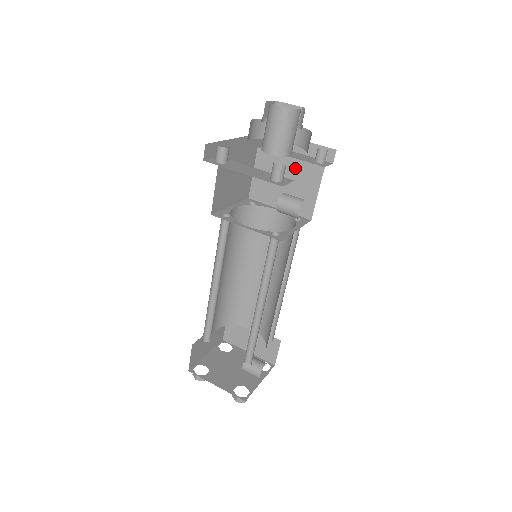
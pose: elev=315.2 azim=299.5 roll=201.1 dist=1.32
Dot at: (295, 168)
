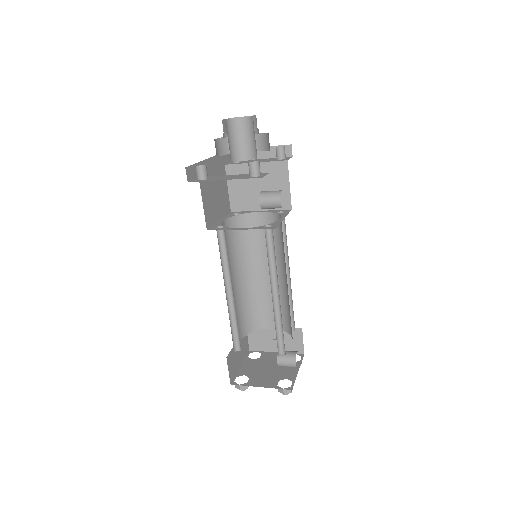
Dot at: (263, 170)
